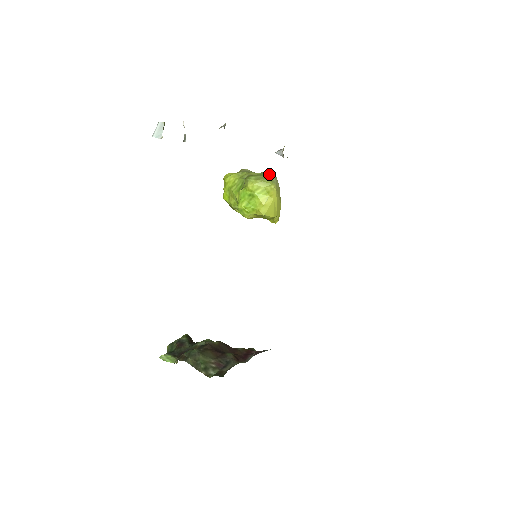
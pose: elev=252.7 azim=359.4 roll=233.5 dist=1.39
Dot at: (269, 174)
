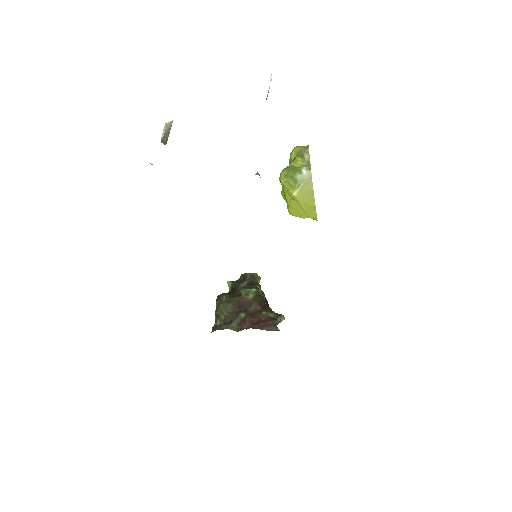
Dot at: (300, 173)
